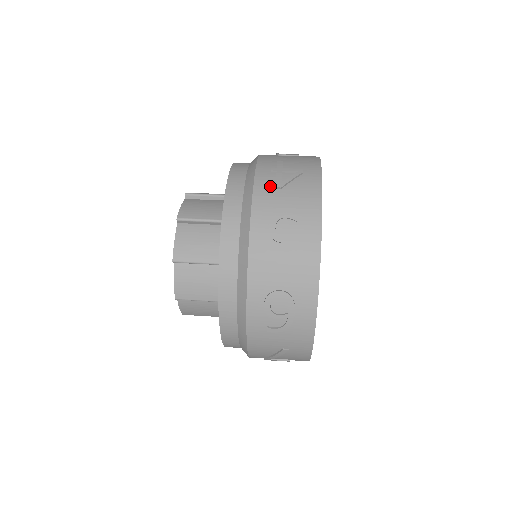
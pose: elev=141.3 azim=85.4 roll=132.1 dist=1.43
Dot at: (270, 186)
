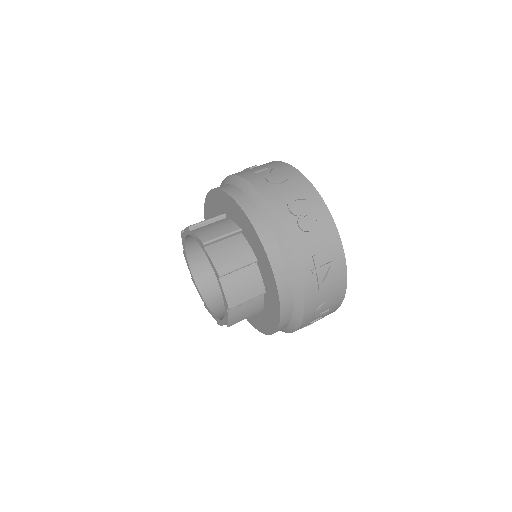
Dot at: (315, 289)
